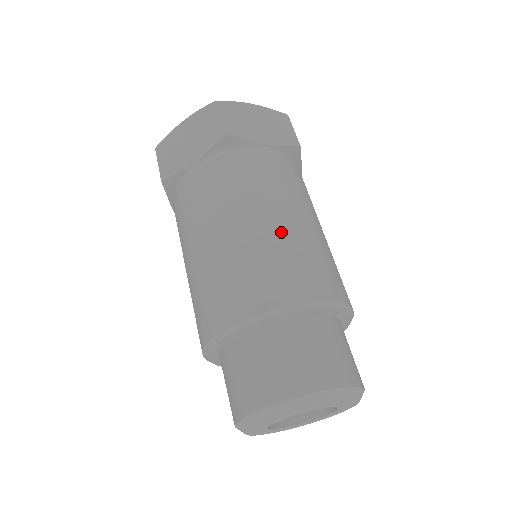
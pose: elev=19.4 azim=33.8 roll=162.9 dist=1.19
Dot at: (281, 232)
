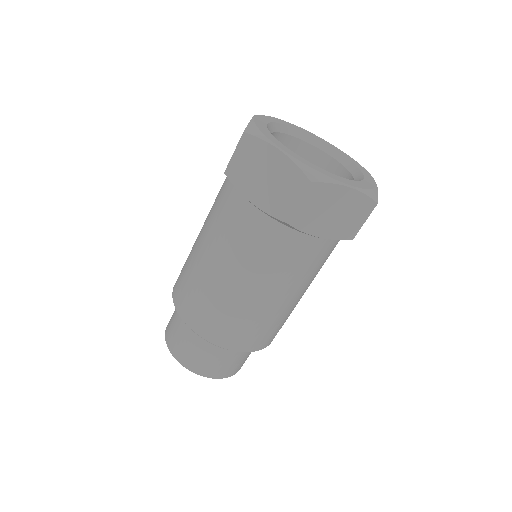
Dot at: (259, 308)
